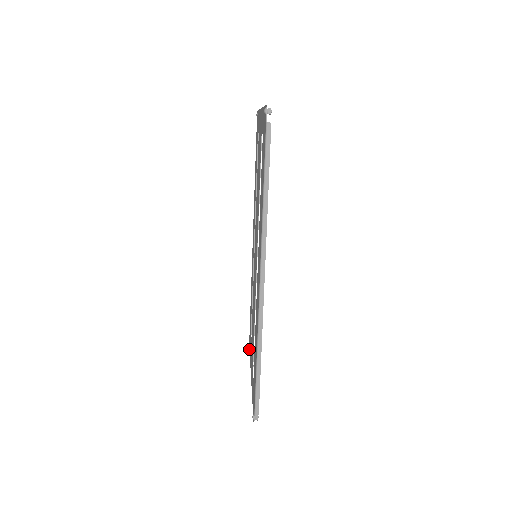
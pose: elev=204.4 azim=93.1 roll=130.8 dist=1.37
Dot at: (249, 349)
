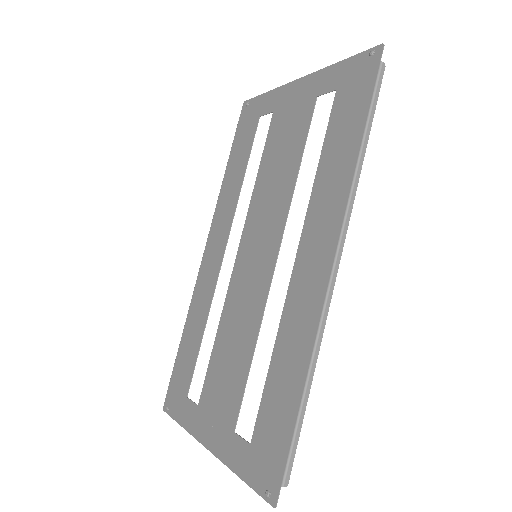
Dot at: (169, 414)
